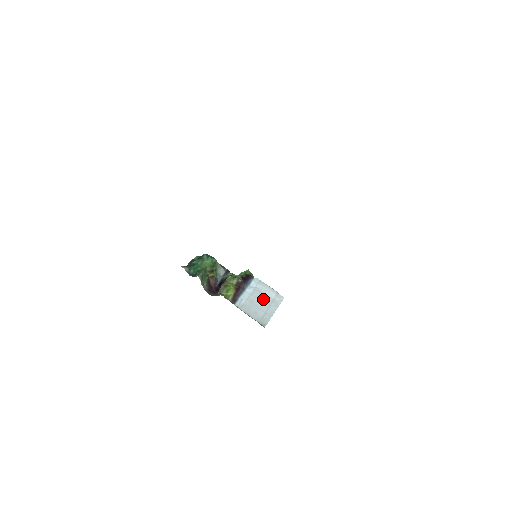
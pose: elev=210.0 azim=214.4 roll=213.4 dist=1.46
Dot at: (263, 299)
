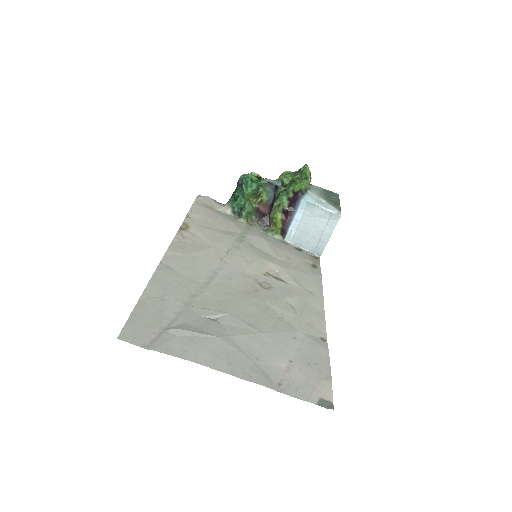
Dot at: (315, 225)
